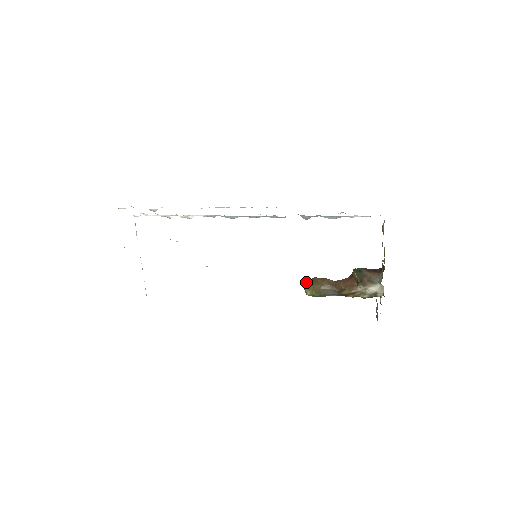
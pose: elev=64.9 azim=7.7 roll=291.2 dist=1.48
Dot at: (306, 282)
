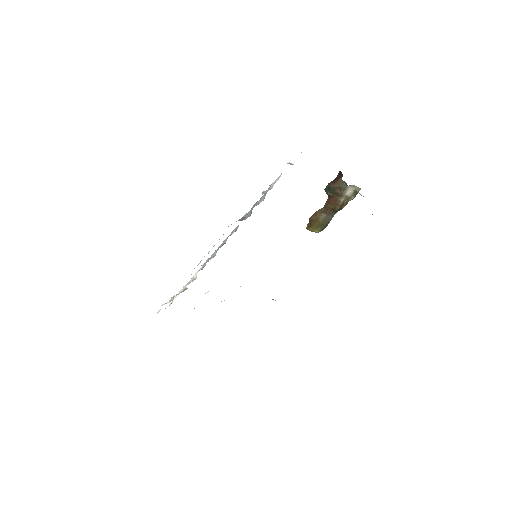
Dot at: (308, 226)
